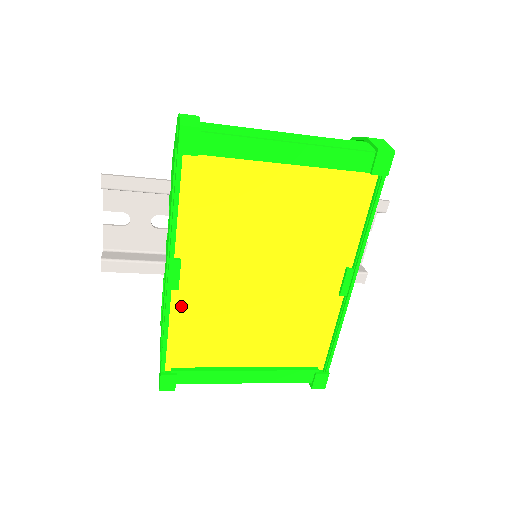
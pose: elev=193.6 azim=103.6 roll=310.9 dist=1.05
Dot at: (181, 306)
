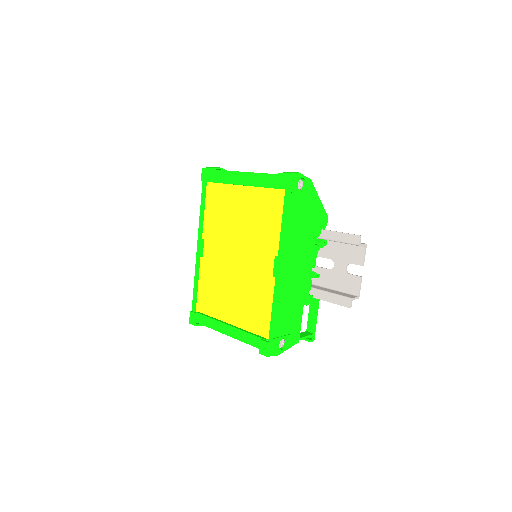
Dot at: (204, 270)
